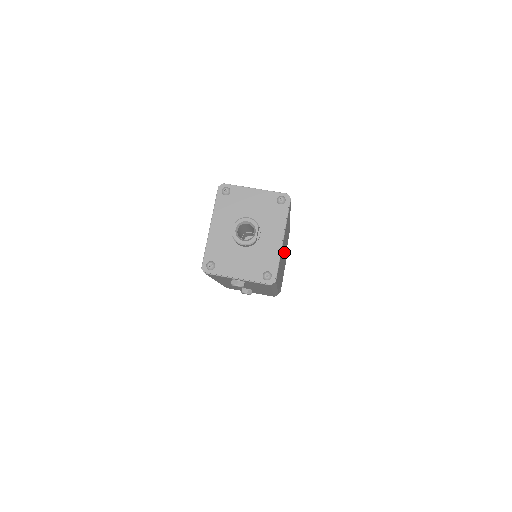
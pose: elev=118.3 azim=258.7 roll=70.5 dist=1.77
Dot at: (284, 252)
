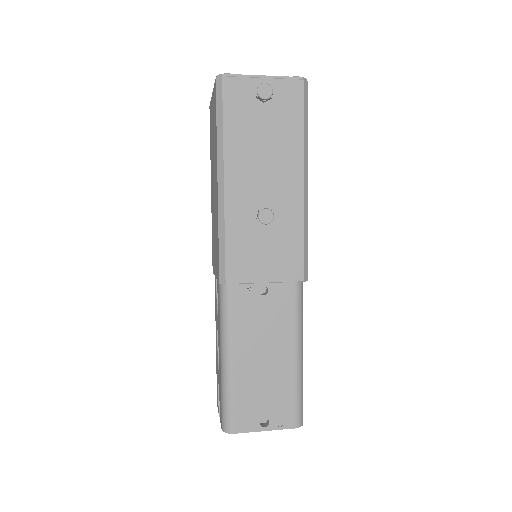
Dot at: occluded
